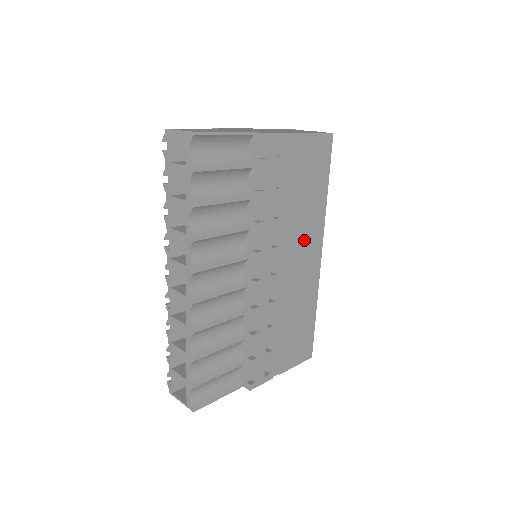
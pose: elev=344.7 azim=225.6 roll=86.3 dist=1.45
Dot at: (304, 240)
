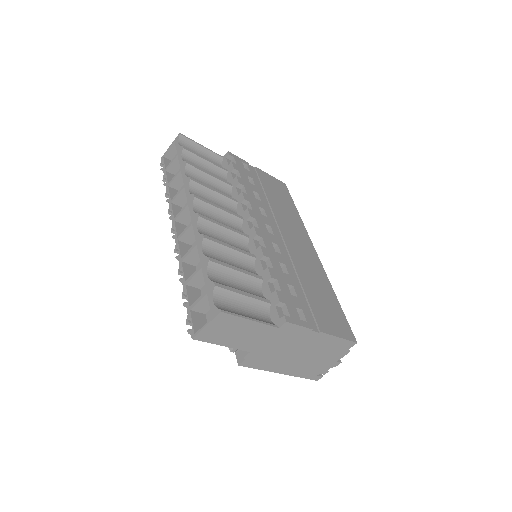
Dot at: (291, 229)
